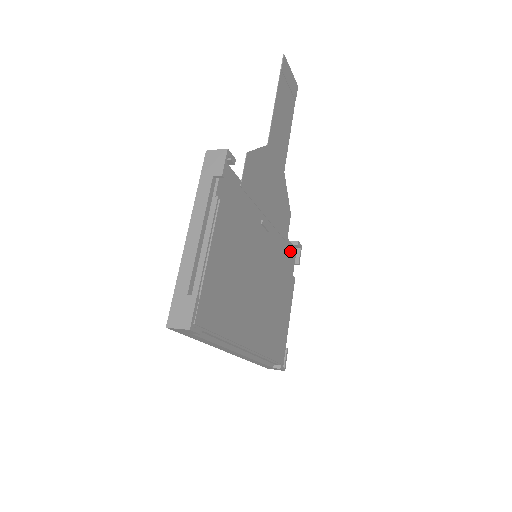
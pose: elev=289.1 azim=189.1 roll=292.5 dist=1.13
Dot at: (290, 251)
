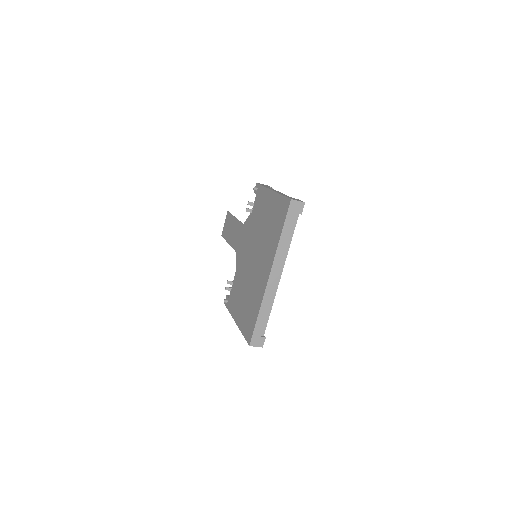
Dot at: occluded
